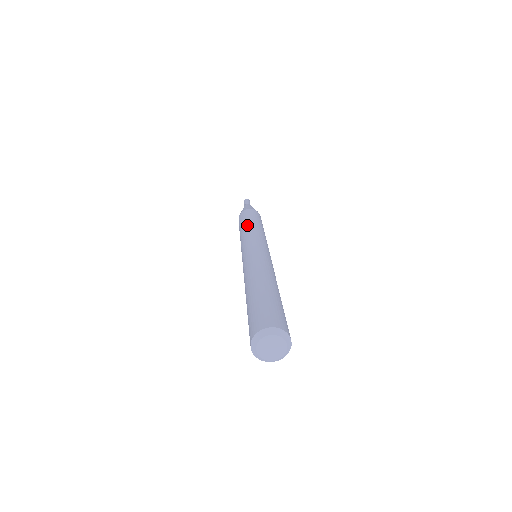
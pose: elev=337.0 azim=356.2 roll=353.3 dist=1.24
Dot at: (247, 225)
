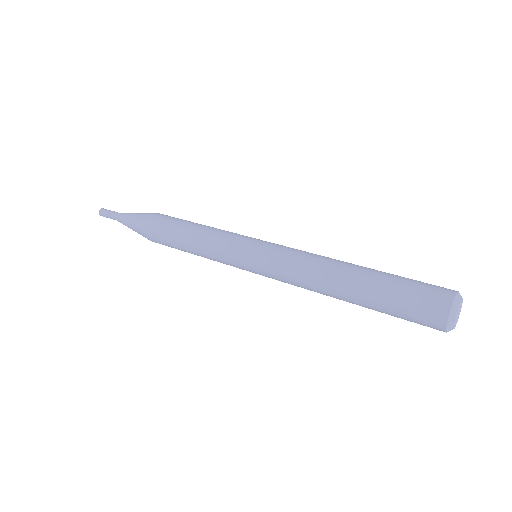
Dot at: occluded
